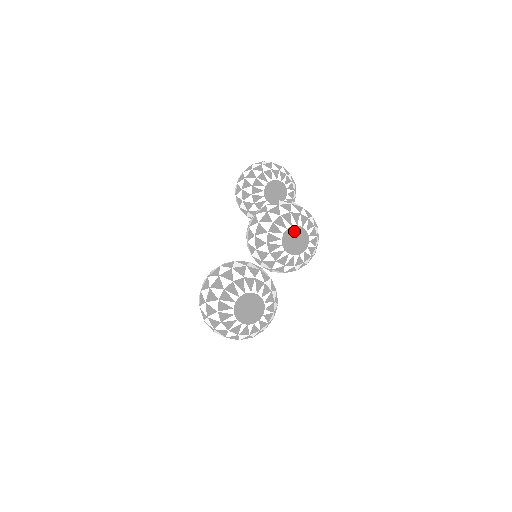
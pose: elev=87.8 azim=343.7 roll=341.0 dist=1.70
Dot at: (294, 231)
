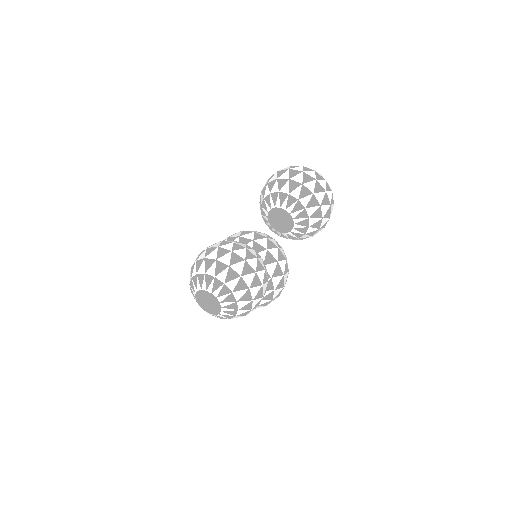
Dot at: (207, 296)
